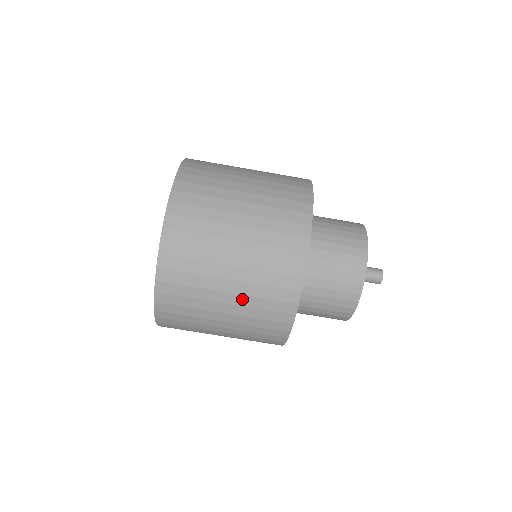
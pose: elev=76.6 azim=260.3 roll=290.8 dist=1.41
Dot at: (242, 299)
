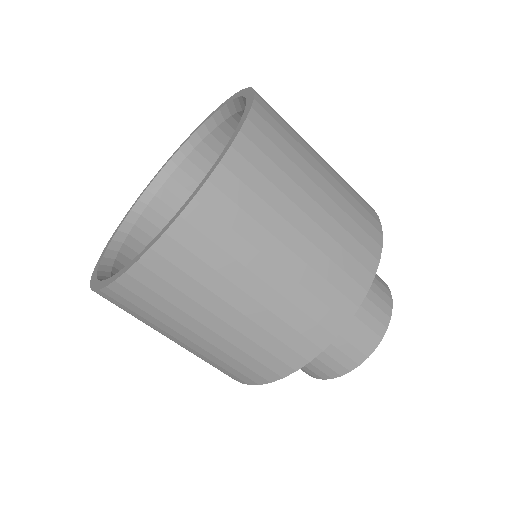
Dot at: (236, 336)
